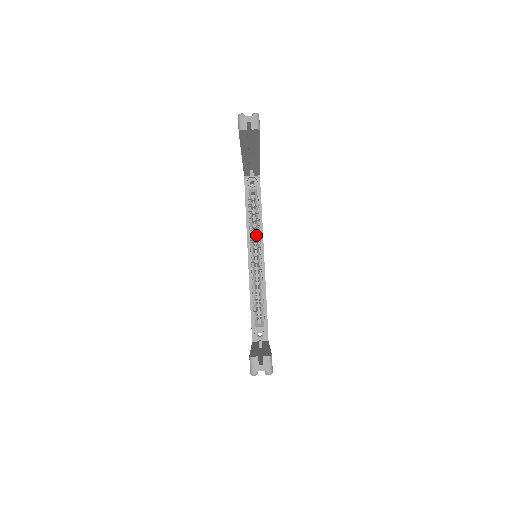
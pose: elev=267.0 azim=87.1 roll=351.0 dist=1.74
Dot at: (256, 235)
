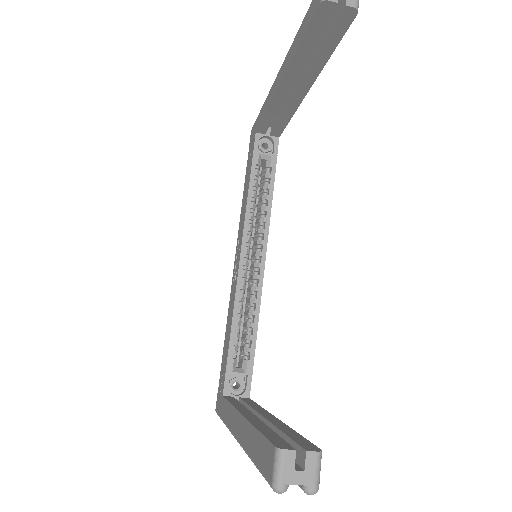
Dot at: (257, 225)
